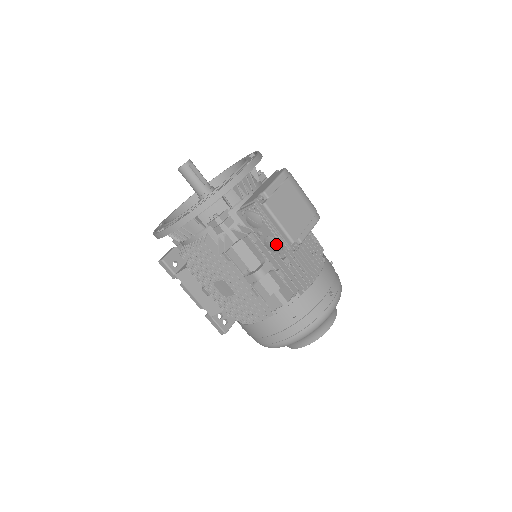
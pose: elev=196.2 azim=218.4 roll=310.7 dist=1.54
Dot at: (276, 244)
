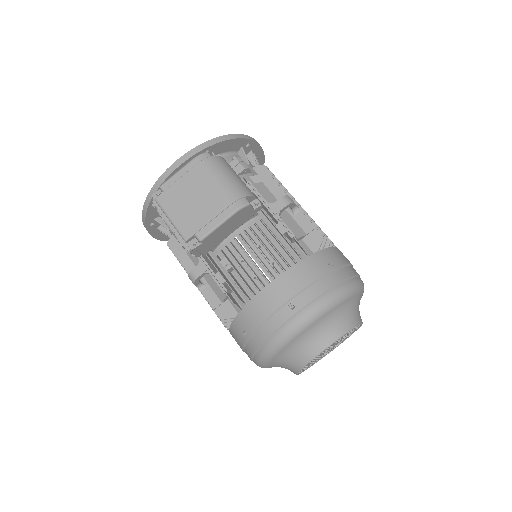
Dot at: (180, 243)
